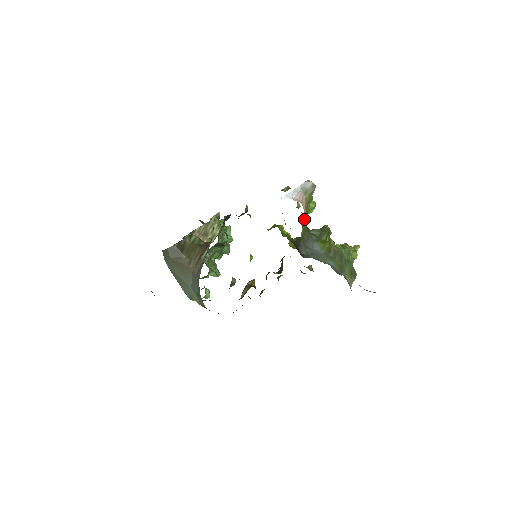
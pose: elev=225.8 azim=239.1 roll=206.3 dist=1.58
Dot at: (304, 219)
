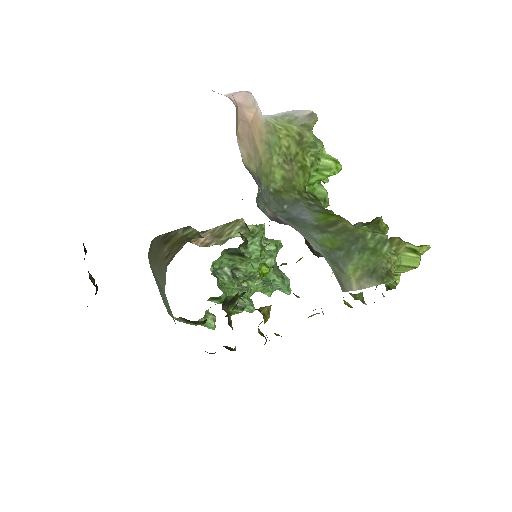
Dot at: (285, 165)
